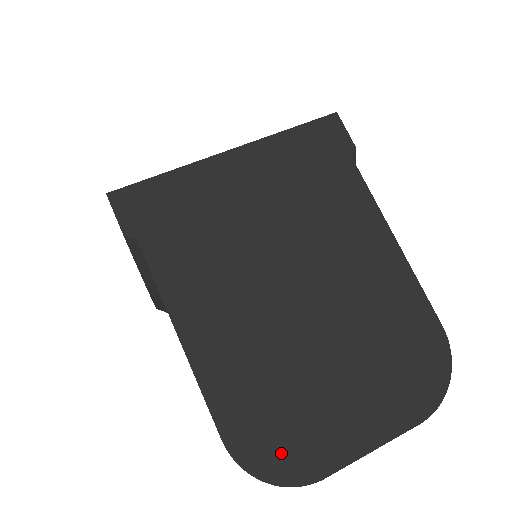
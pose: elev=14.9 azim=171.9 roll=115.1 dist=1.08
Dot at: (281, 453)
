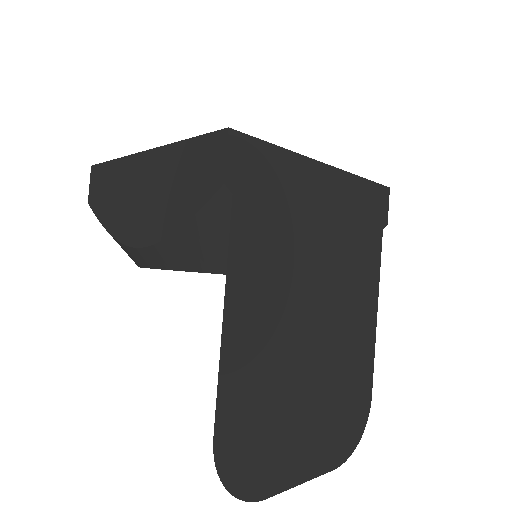
Dot at: (249, 466)
